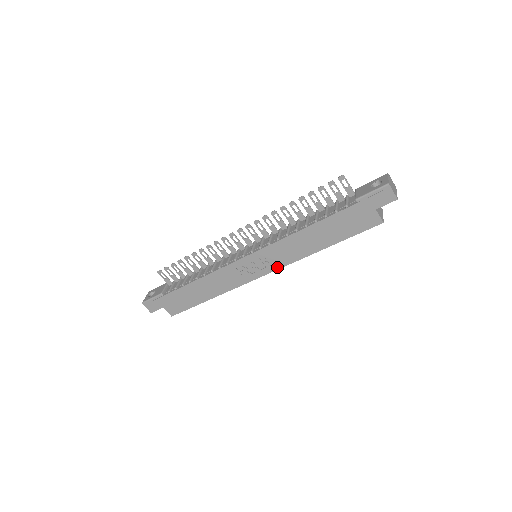
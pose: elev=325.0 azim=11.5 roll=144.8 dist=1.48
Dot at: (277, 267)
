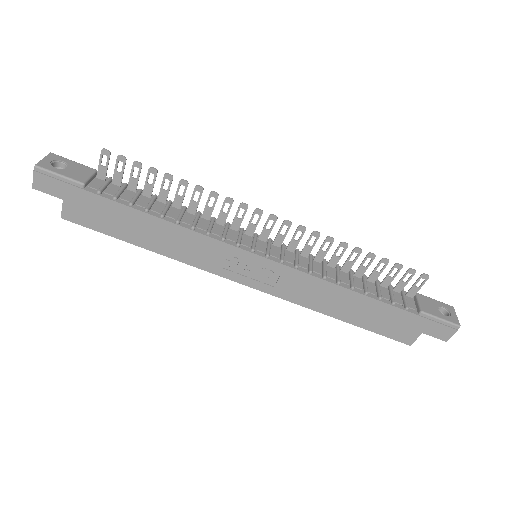
Dot at: (271, 291)
